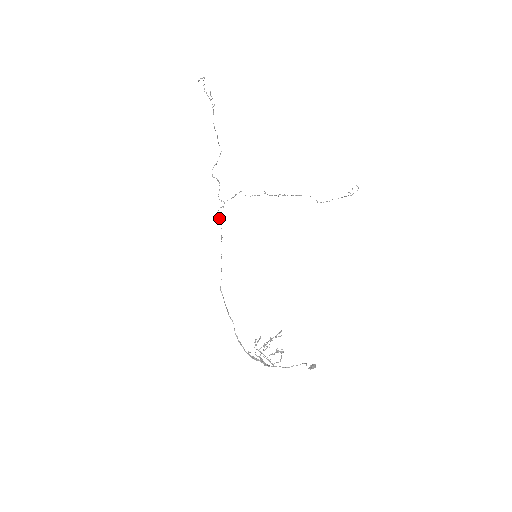
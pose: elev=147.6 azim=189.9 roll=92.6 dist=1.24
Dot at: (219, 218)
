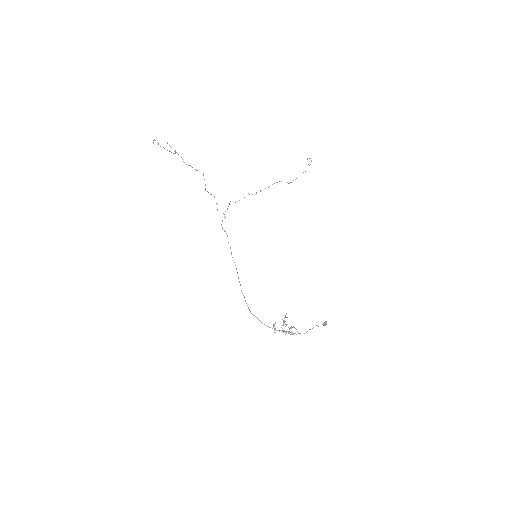
Dot at: (224, 231)
